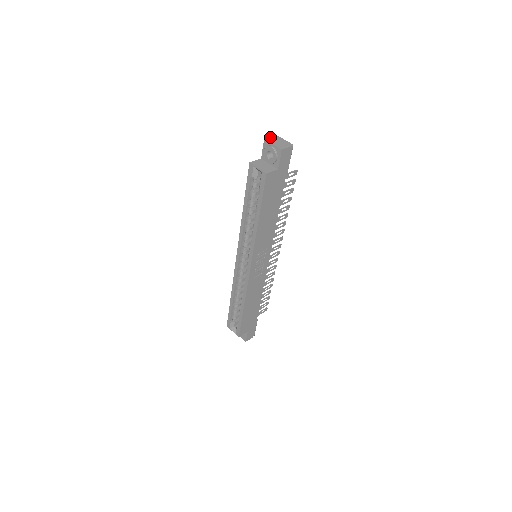
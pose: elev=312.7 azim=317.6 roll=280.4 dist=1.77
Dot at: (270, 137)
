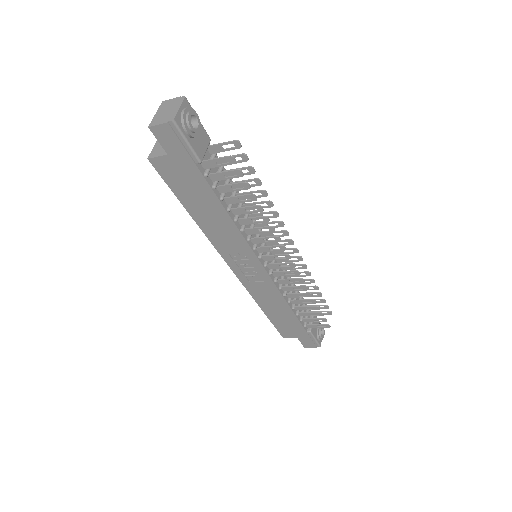
Dot at: occluded
